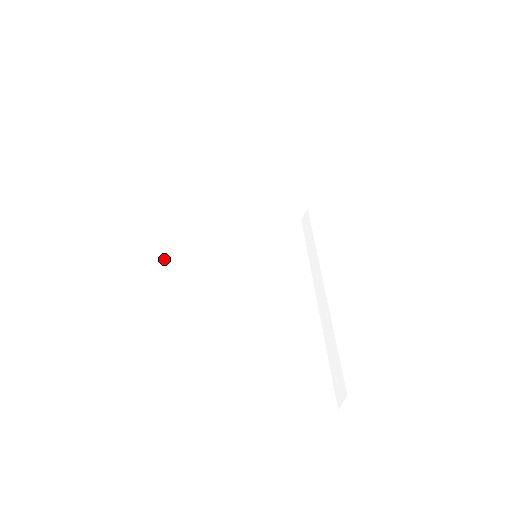
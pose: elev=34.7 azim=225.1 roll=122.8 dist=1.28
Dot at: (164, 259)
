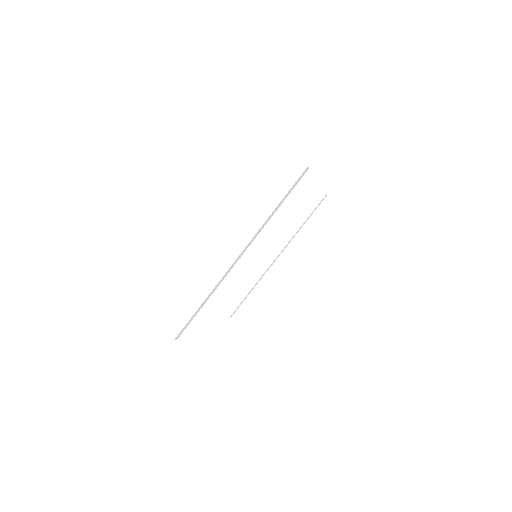
Dot at: (202, 304)
